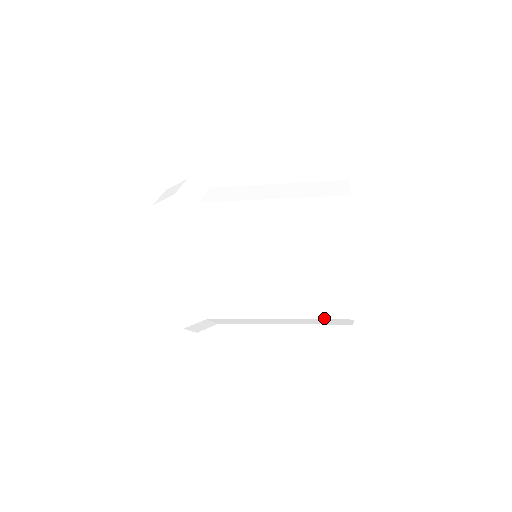
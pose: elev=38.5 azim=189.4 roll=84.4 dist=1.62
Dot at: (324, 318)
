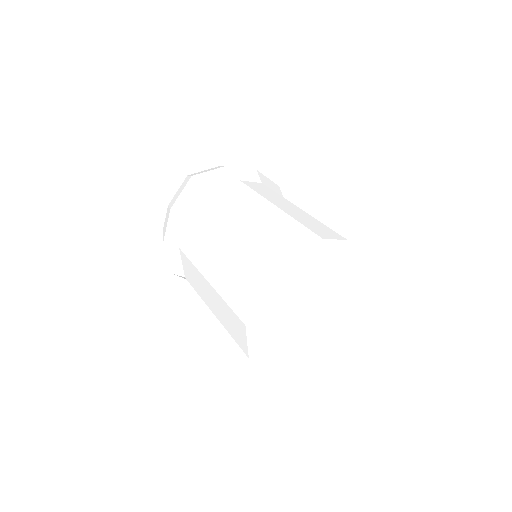
Dot at: occluded
